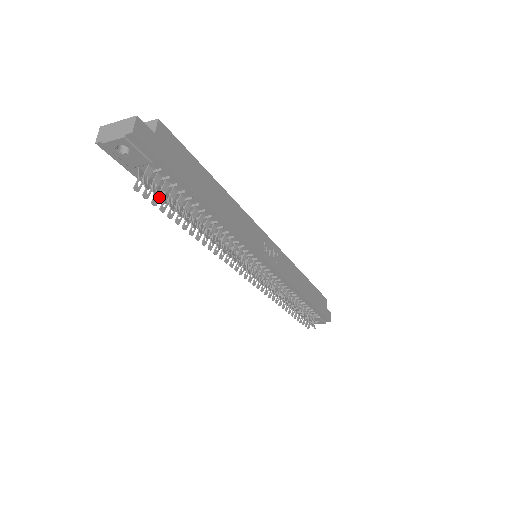
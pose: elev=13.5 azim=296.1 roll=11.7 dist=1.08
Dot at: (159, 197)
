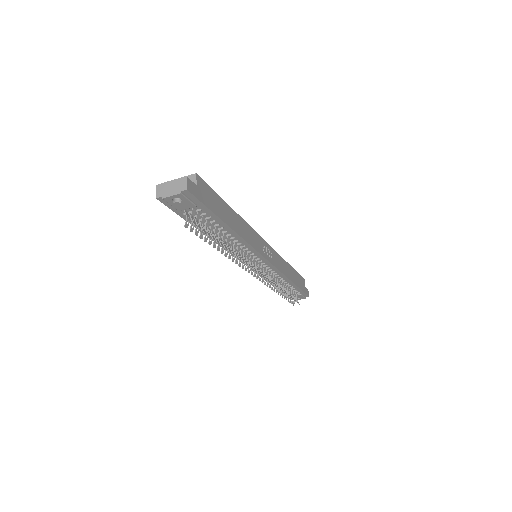
Dot at: occluded
